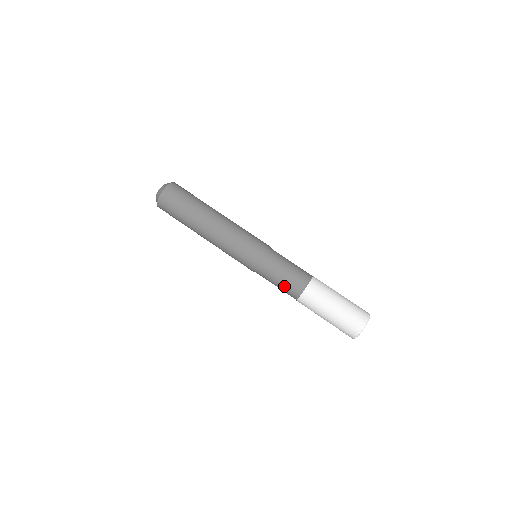
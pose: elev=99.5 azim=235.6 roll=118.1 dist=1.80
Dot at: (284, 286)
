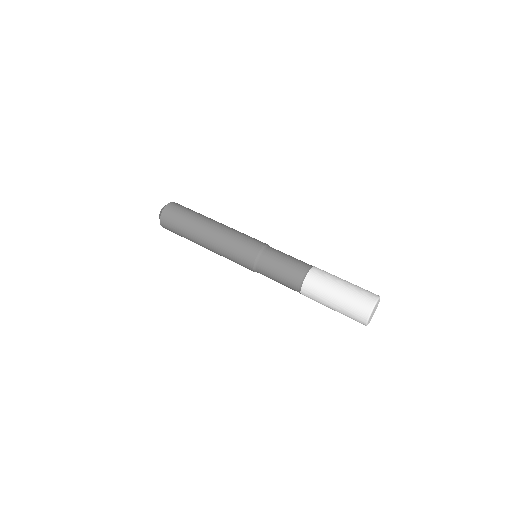
Dot at: (288, 270)
